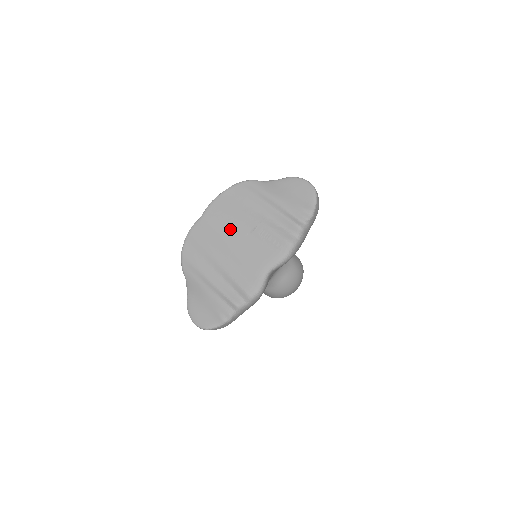
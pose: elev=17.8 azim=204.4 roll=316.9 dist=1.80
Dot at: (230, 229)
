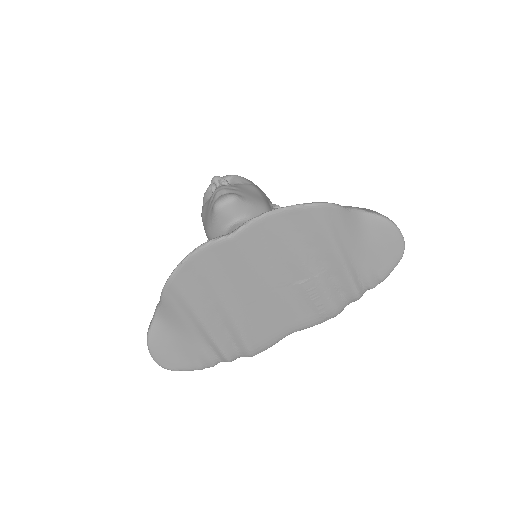
Dot at: (269, 270)
